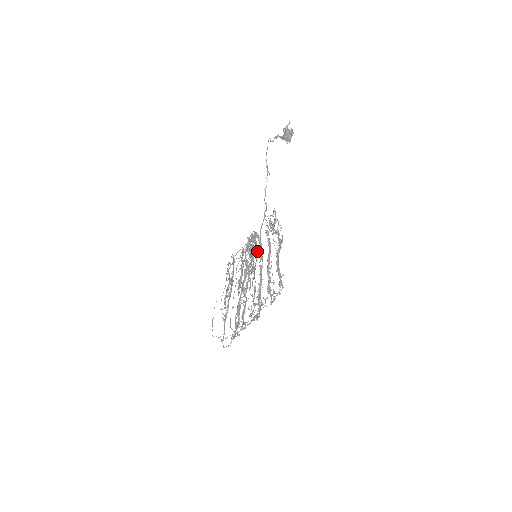
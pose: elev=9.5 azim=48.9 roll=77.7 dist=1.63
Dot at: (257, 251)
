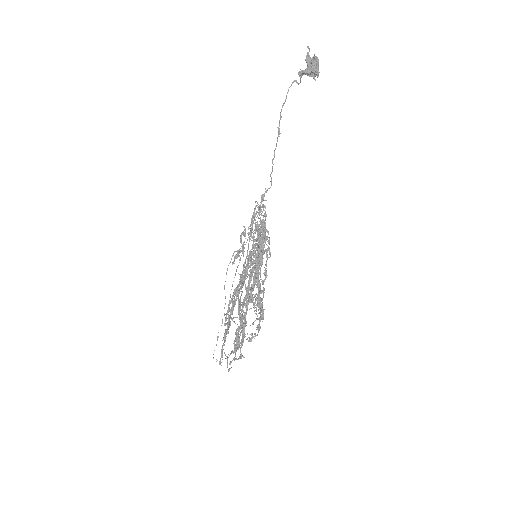
Dot at: occluded
